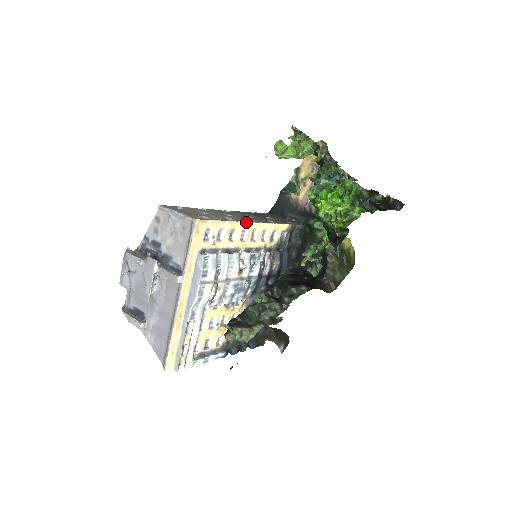
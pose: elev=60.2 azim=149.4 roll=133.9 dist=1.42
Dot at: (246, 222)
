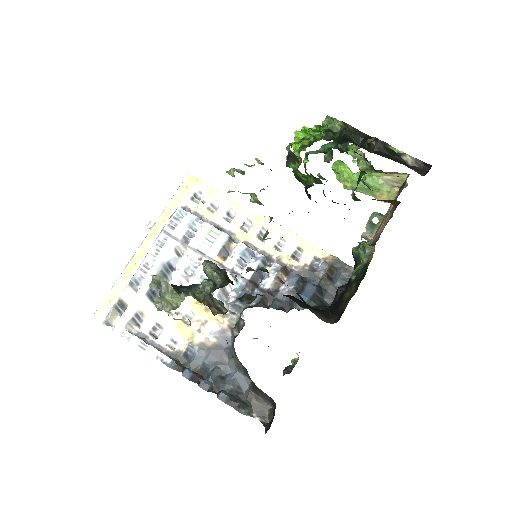
Dot at: (254, 211)
